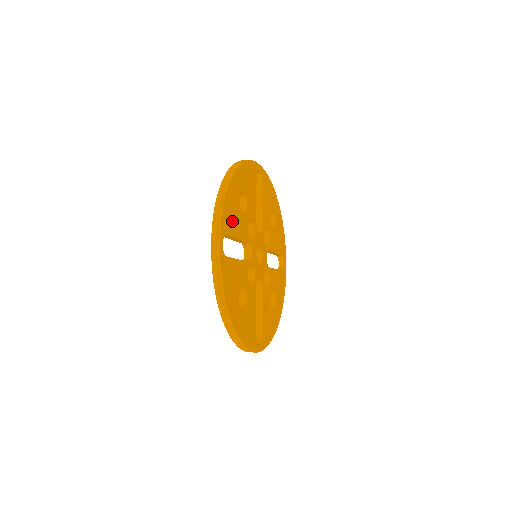
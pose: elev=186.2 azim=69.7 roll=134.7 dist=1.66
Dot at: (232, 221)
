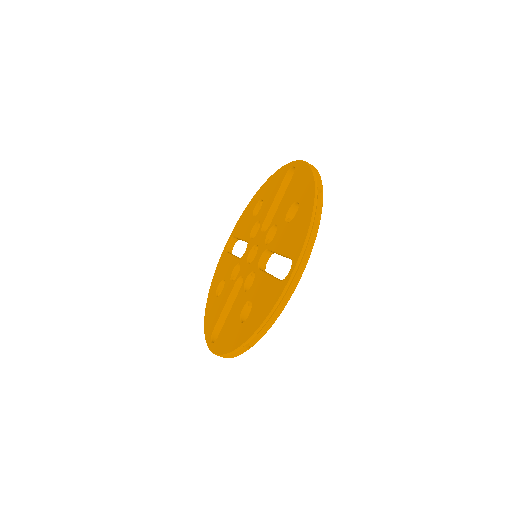
Dot at: occluded
